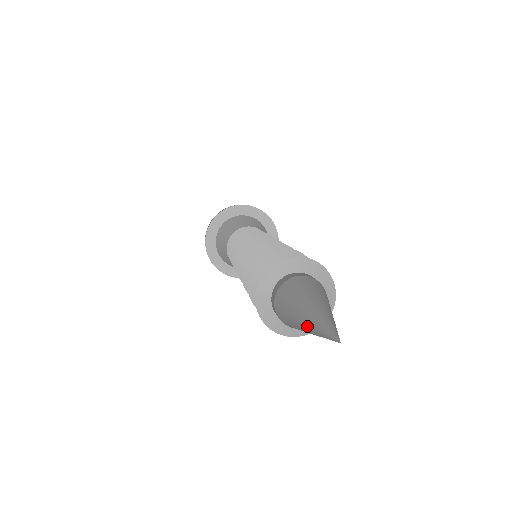
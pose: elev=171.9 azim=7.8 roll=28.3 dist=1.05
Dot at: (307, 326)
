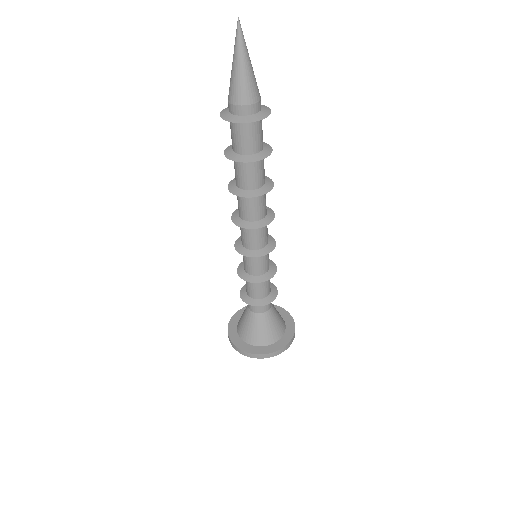
Dot at: (237, 56)
